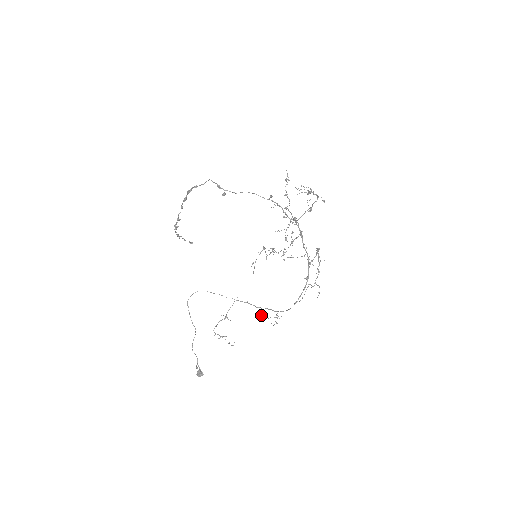
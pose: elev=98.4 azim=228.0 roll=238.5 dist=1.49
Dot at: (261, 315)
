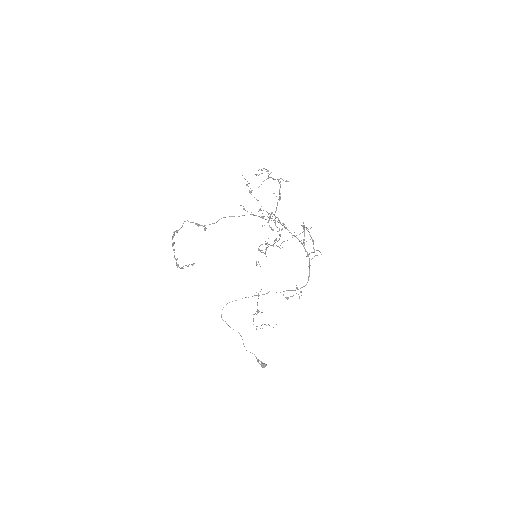
Dot at: occluded
